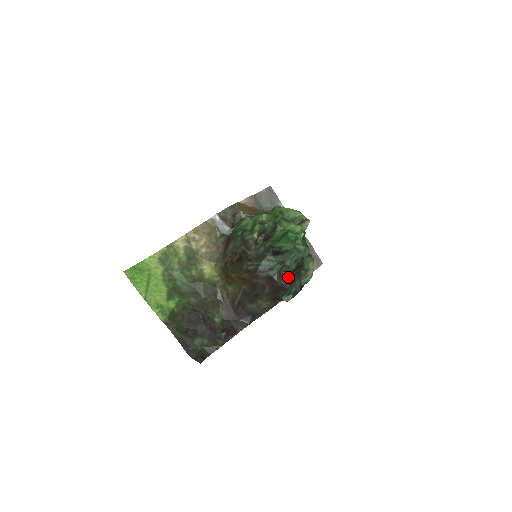
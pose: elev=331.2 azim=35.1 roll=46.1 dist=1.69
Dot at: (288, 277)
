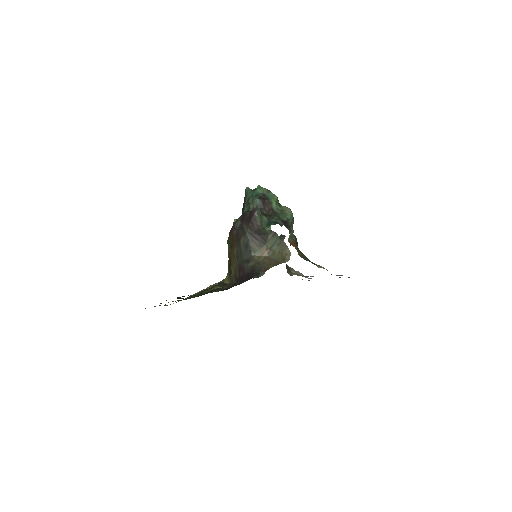
Dot at: occluded
